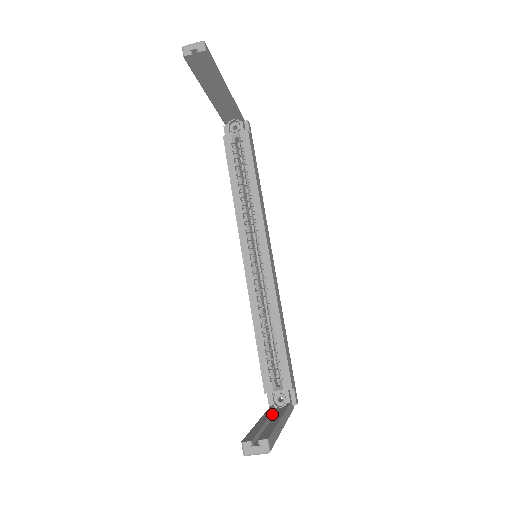
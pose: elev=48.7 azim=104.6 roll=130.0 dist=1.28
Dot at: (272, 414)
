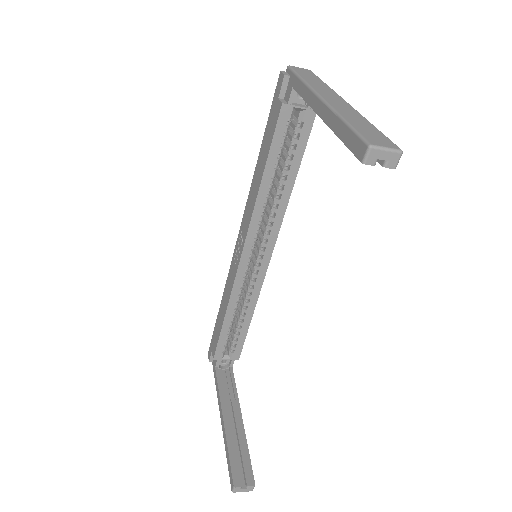
Dot at: (224, 393)
